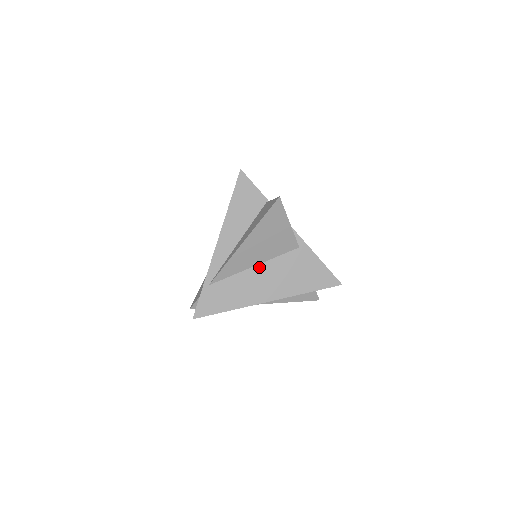
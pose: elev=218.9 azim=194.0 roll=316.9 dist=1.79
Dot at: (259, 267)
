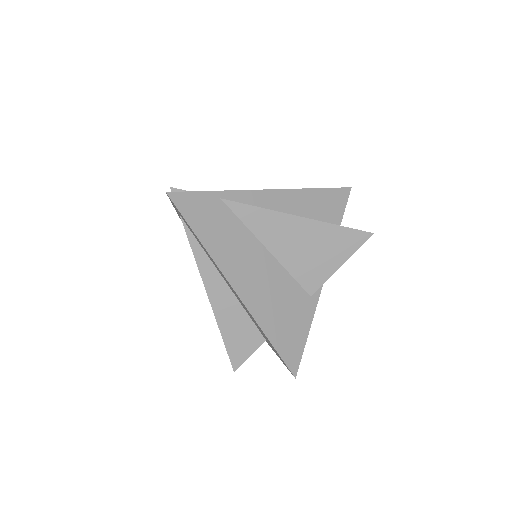
Dot at: (269, 256)
